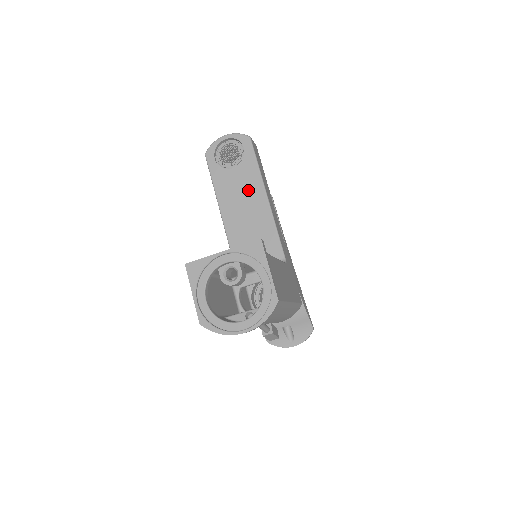
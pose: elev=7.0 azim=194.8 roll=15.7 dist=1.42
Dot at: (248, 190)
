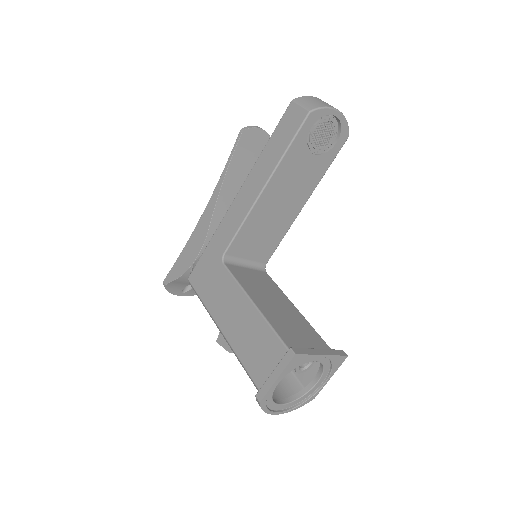
Dot at: (301, 187)
